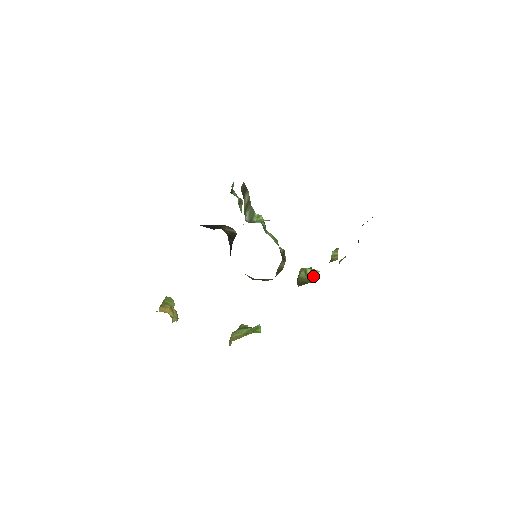
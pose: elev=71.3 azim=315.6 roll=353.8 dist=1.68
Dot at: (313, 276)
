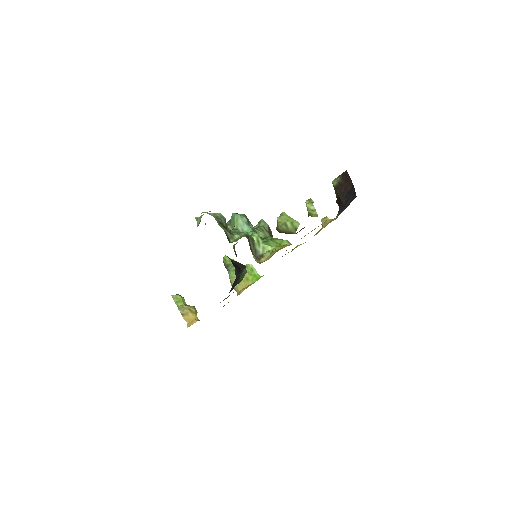
Dot at: (295, 229)
